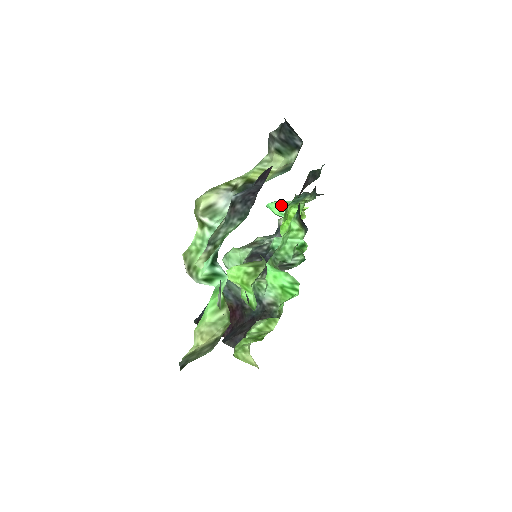
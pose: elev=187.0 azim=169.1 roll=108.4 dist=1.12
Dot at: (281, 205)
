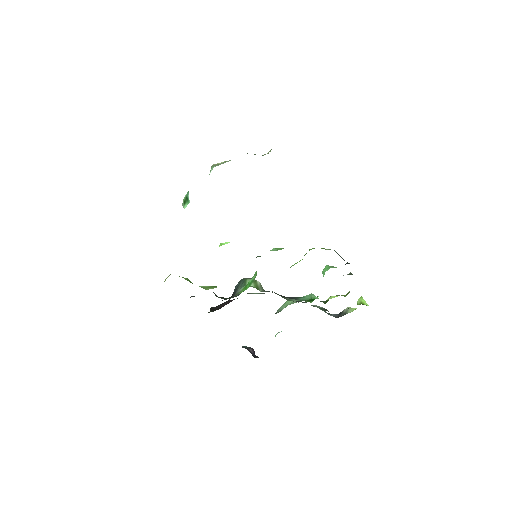
Dot at: (329, 267)
